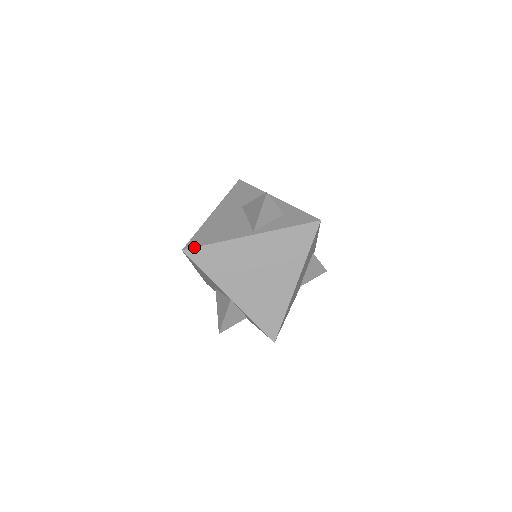
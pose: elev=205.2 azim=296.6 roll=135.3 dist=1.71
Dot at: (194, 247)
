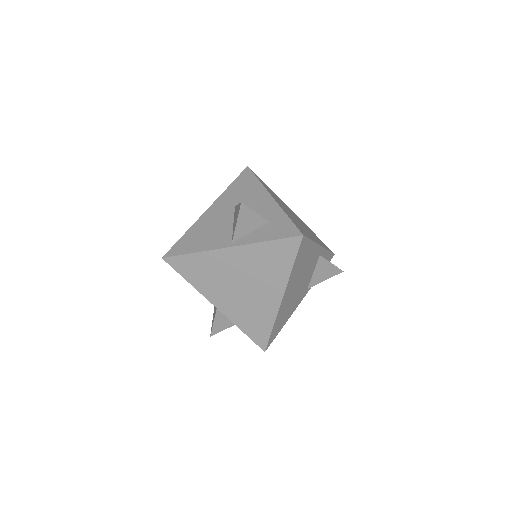
Dot at: (173, 256)
